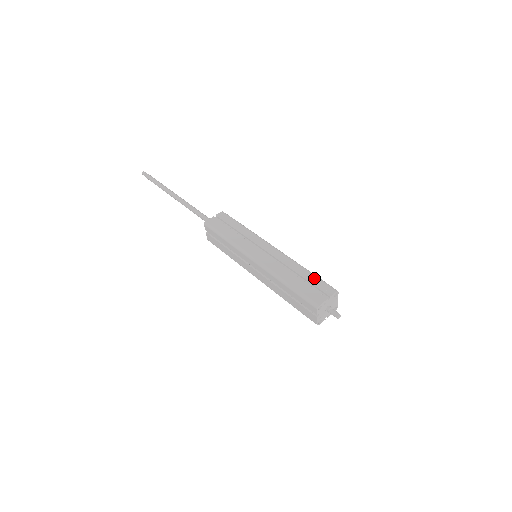
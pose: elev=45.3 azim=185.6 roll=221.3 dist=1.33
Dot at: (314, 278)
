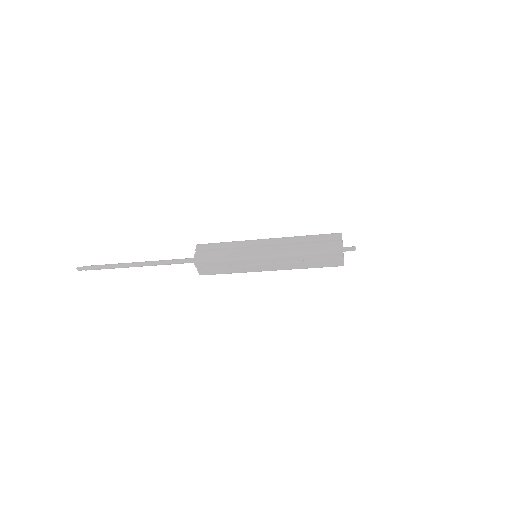
Dot at: (319, 237)
